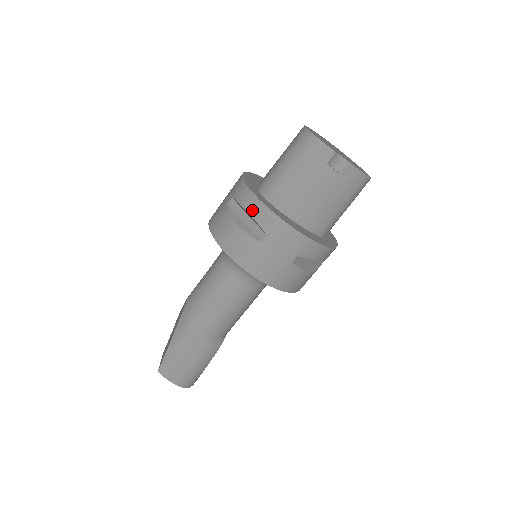
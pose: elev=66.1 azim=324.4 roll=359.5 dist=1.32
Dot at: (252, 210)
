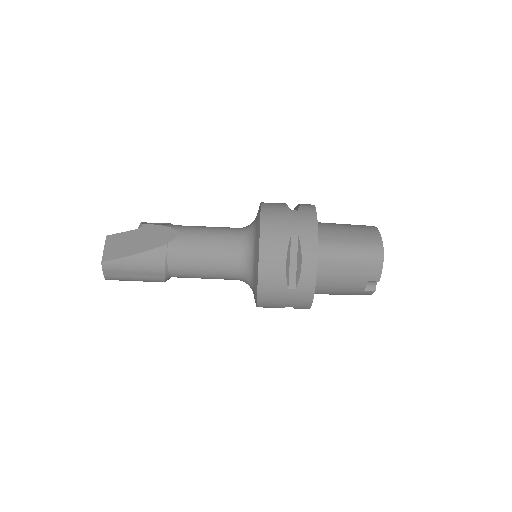
Dot at: (306, 267)
